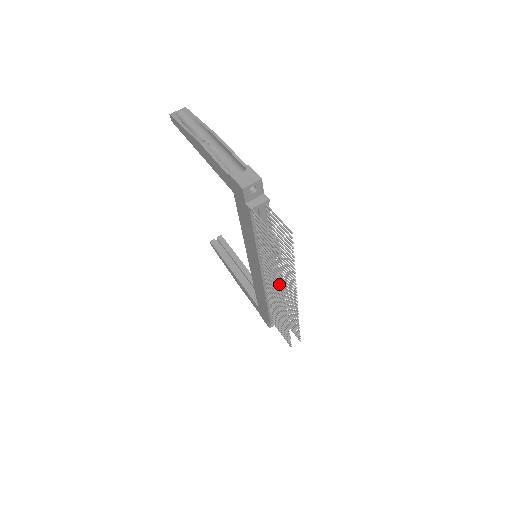
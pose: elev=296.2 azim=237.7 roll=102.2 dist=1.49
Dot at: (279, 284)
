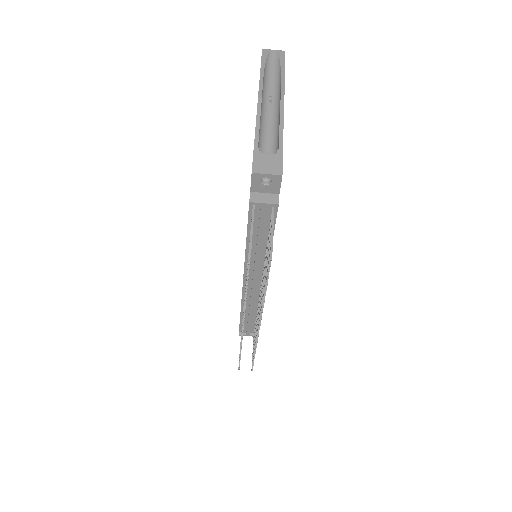
Dot at: occluded
